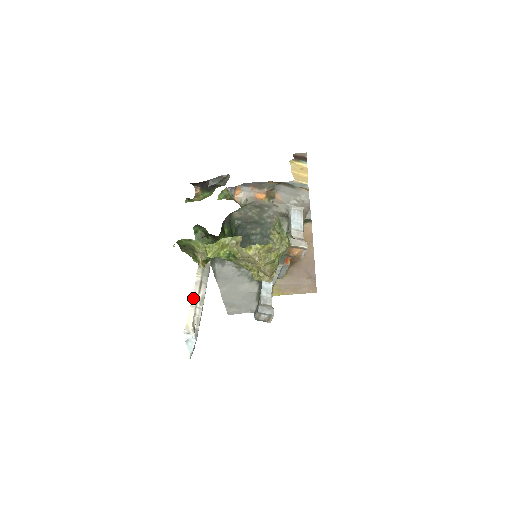
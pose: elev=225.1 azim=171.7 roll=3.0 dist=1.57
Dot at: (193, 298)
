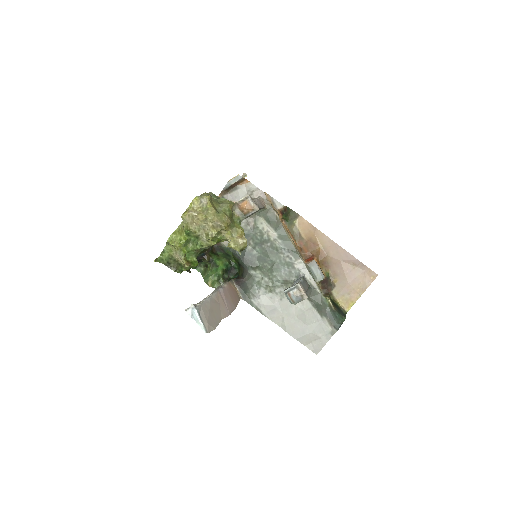
Dot at: occluded
